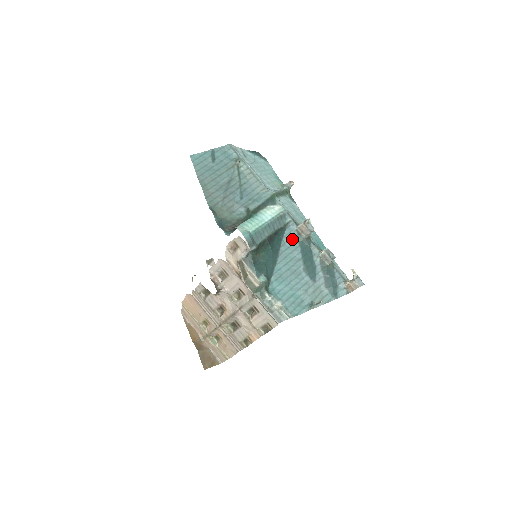
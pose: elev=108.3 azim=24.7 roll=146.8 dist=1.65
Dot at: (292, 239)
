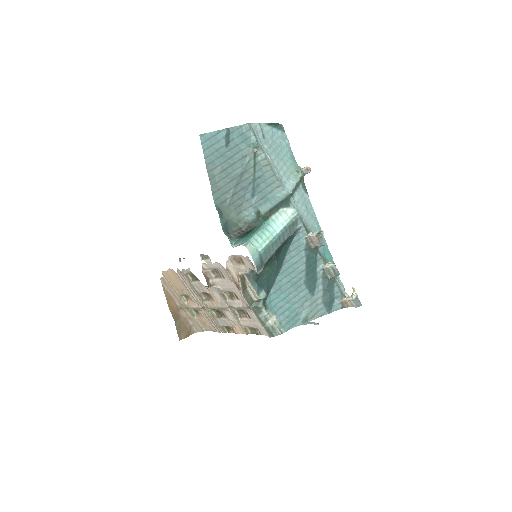
Dot at: (299, 247)
